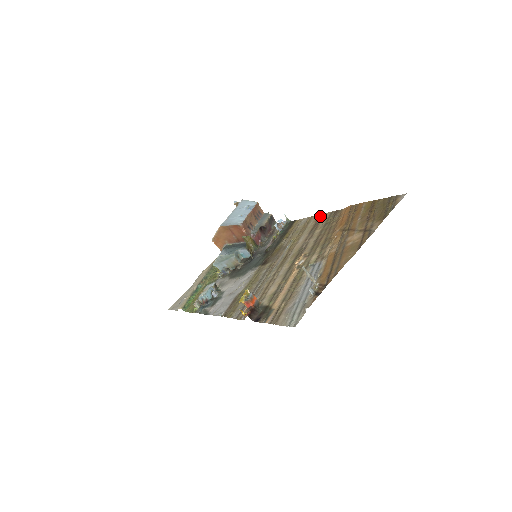
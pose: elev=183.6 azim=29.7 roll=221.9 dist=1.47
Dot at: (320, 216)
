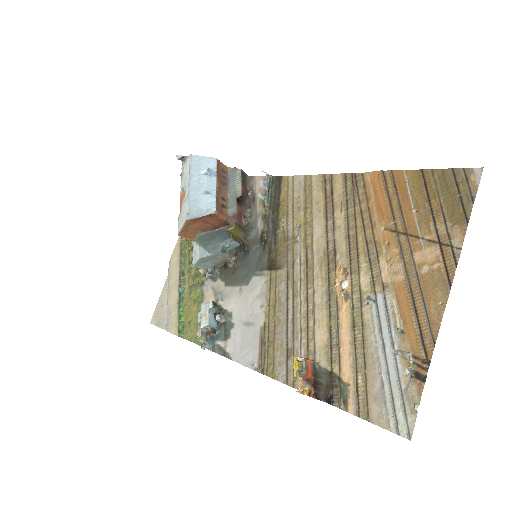
Dot at: (326, 180)
